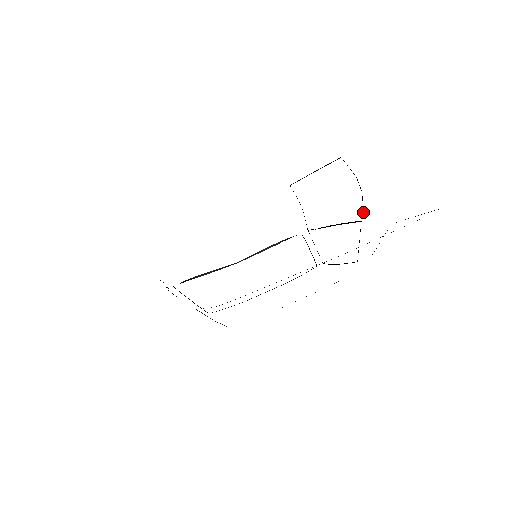
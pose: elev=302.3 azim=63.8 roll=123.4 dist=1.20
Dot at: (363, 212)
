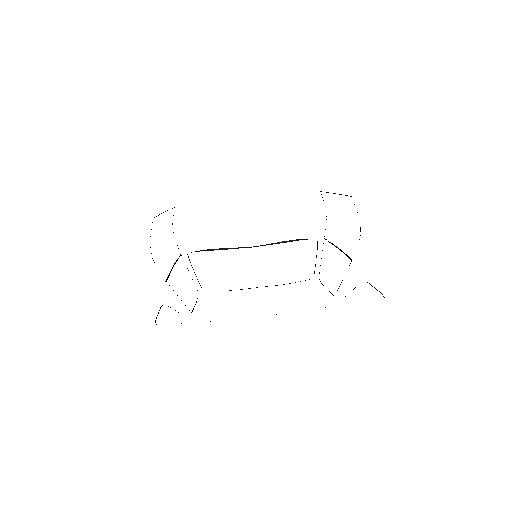
Dot at: occluded
